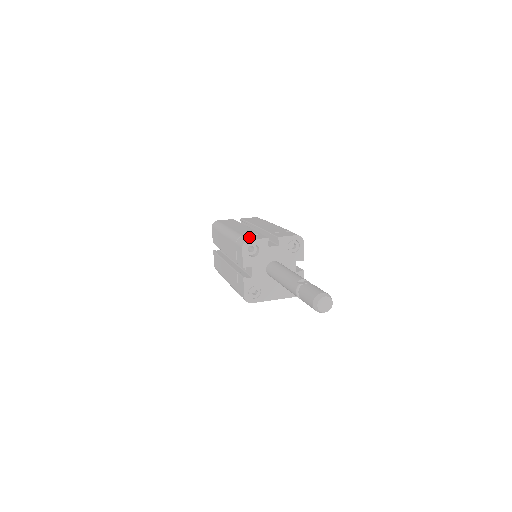
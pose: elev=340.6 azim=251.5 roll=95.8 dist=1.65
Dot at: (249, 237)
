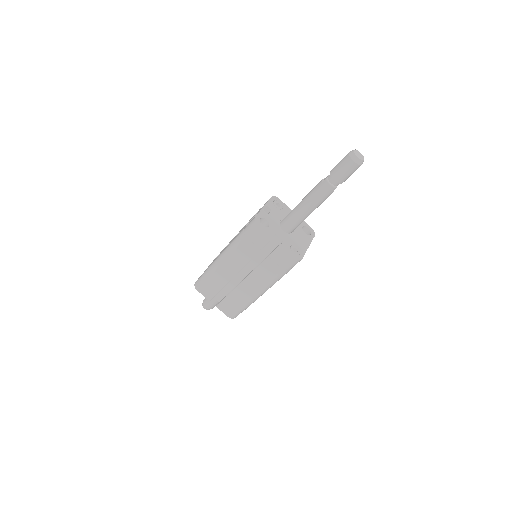
Dot at: (250, 222)
